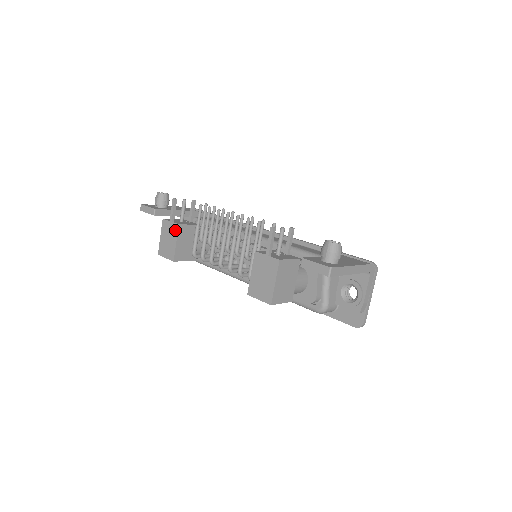
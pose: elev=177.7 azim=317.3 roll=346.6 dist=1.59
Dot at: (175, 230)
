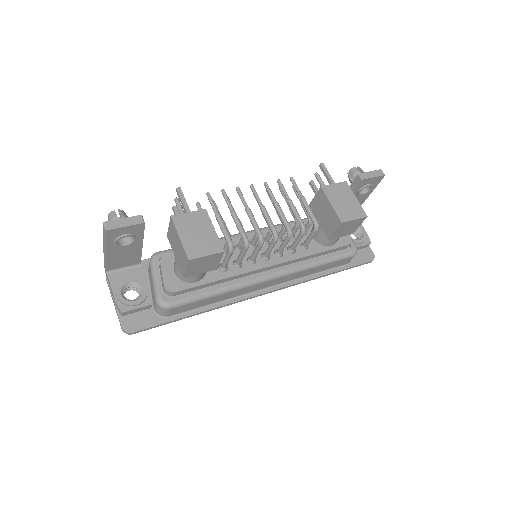
Dot at: (204, 217)
